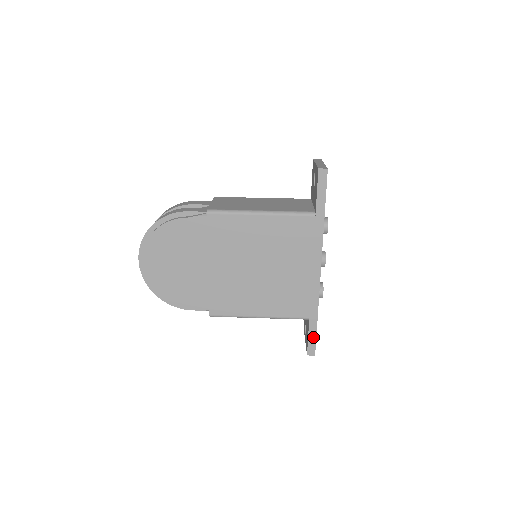
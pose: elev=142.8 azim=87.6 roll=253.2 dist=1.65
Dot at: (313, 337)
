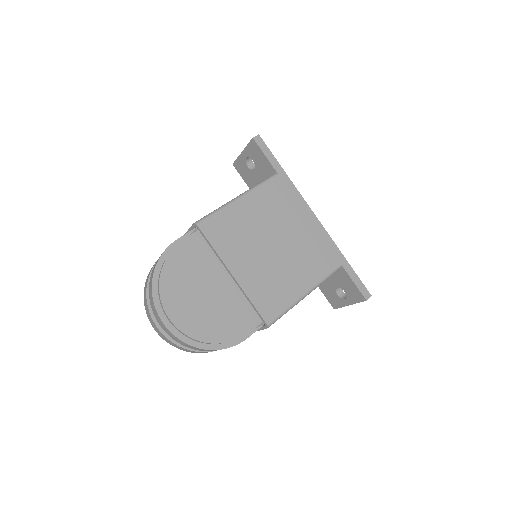
Dot at: (357, 280)
